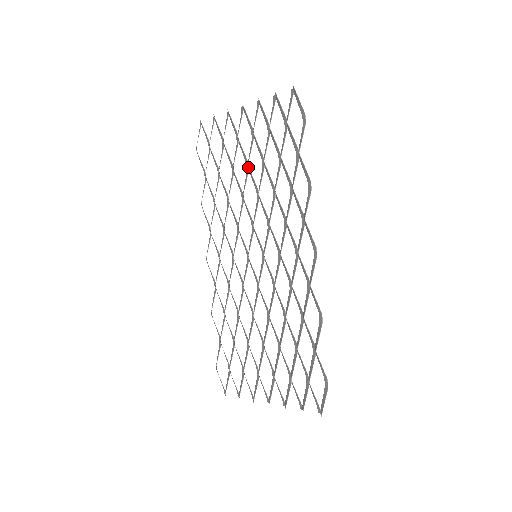
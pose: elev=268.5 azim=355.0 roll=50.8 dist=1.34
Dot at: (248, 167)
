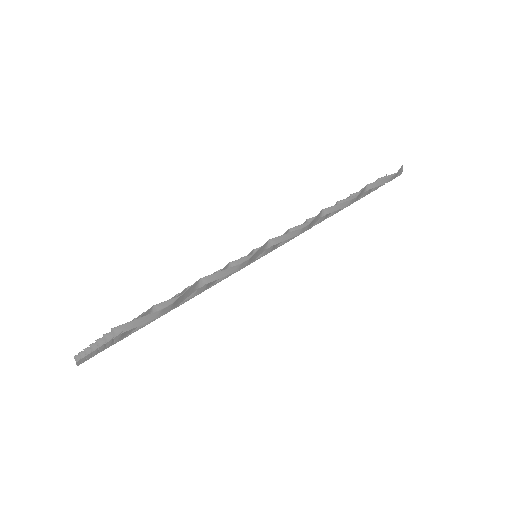
Dot at: occluded
